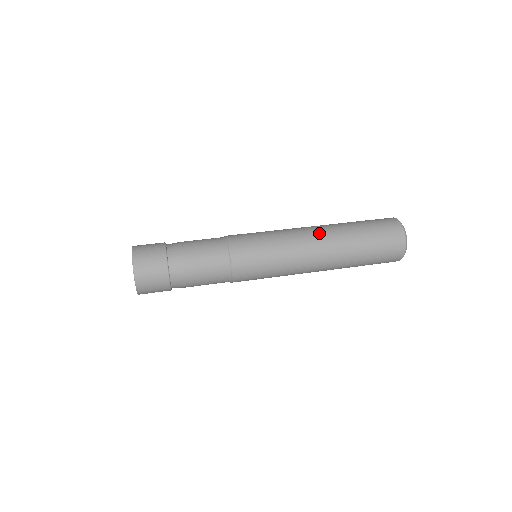
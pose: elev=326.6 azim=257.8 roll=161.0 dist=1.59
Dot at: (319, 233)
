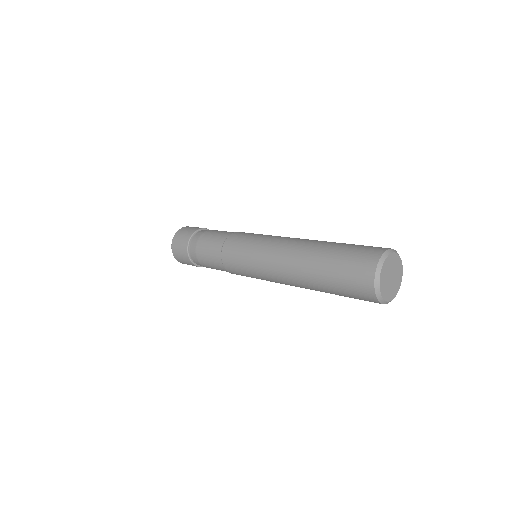
Dot at: (290, 254)
